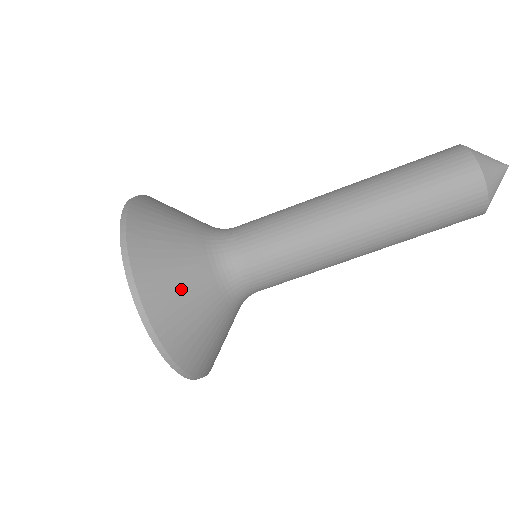
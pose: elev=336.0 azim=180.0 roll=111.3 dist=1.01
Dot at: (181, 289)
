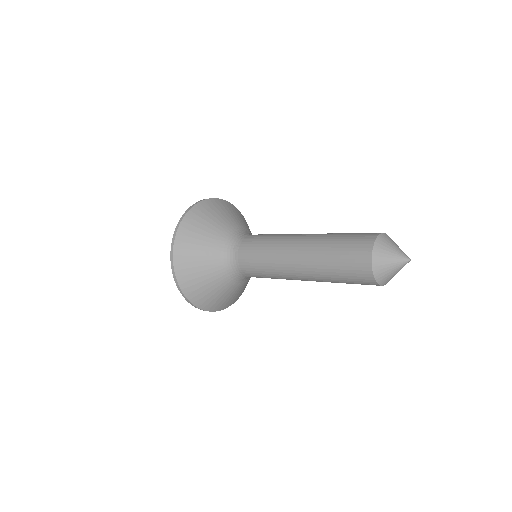
Dot at: (201, 278)
